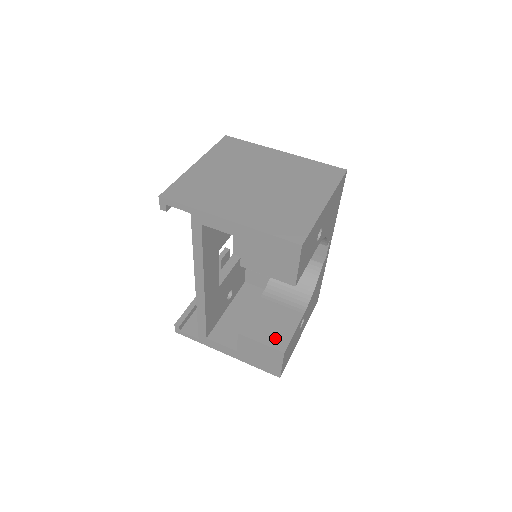
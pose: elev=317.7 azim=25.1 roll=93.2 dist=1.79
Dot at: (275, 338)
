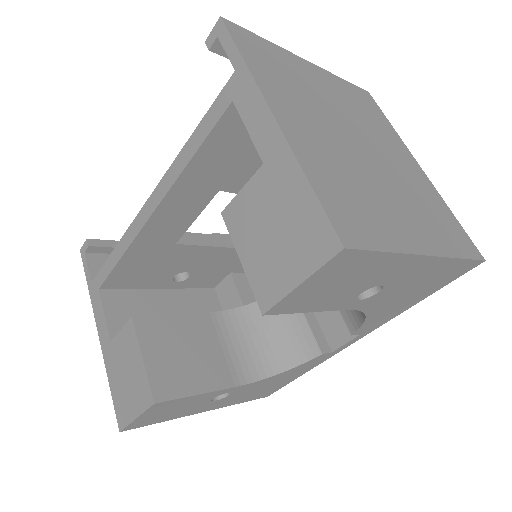
Dot at: (167, 373)
